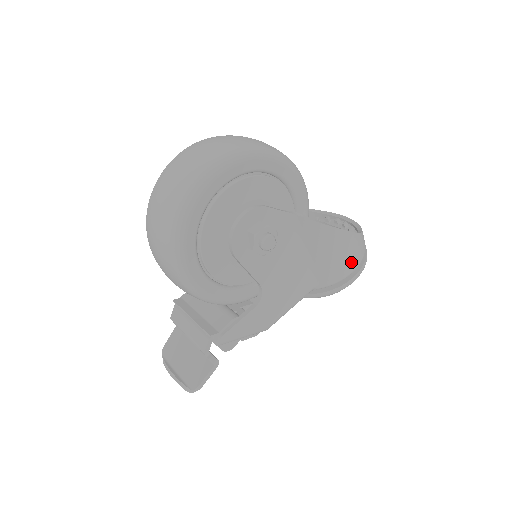
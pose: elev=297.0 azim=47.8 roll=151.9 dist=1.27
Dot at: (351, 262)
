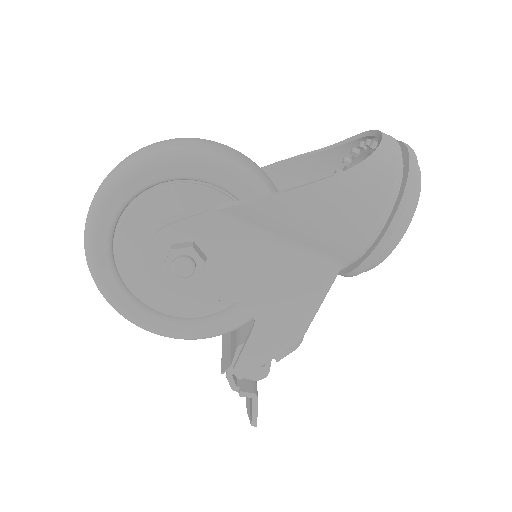
Dot at: (361, 214)
